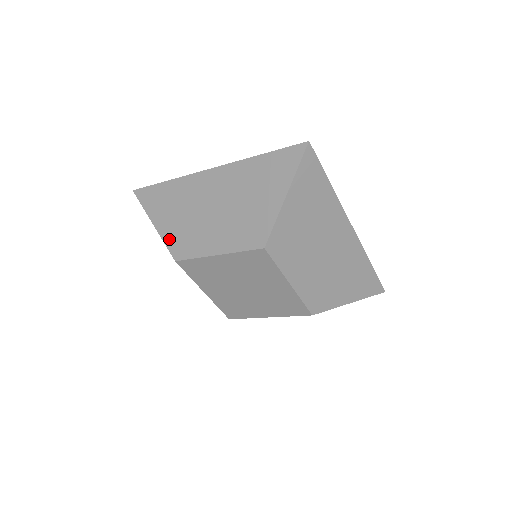
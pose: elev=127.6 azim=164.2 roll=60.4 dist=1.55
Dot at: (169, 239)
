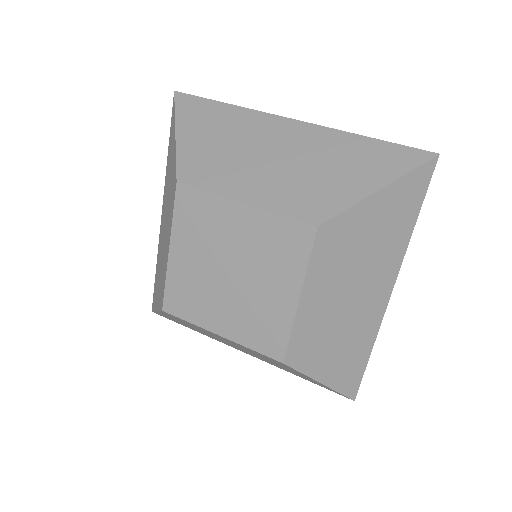
Dot at: (159, 301)
